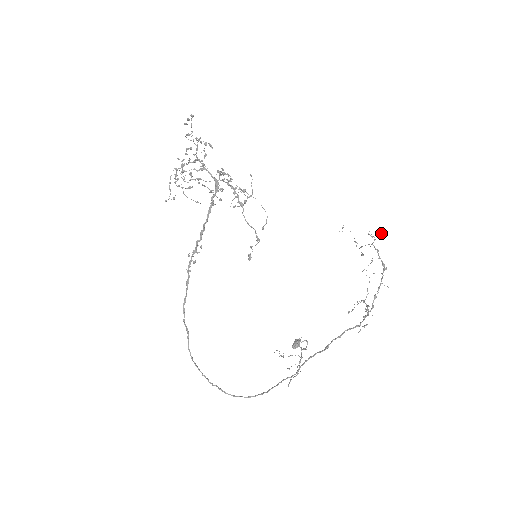
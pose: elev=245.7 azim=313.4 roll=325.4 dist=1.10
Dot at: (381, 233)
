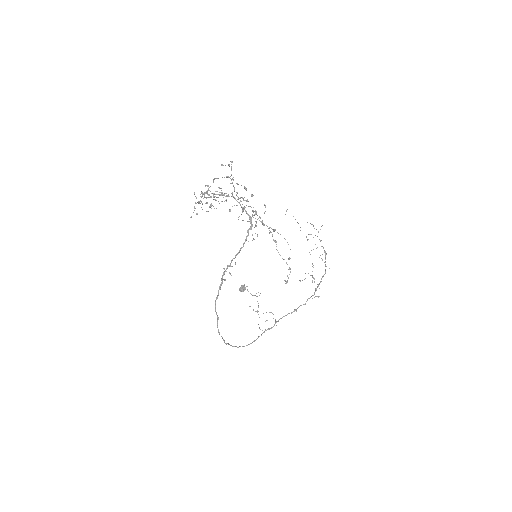
Dot at: occluded
